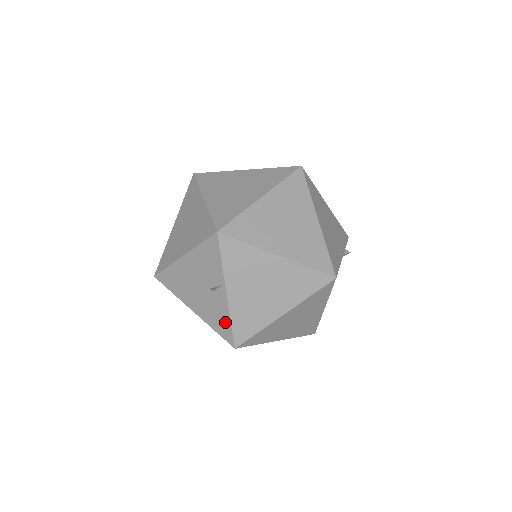
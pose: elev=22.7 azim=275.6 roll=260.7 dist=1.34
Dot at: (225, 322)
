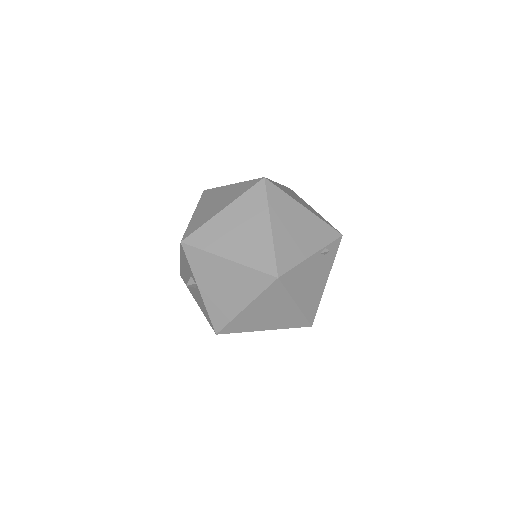
Dot at: (206, 313)
